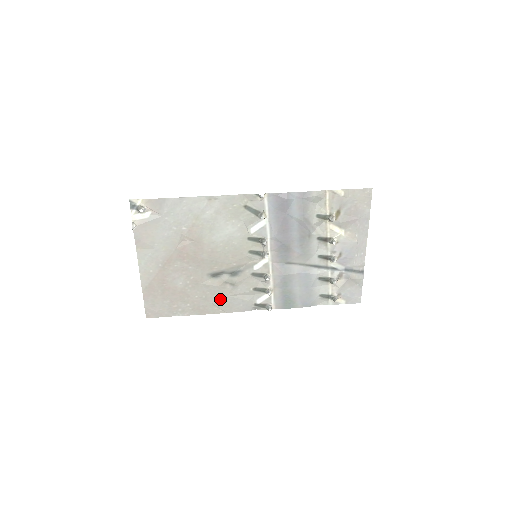
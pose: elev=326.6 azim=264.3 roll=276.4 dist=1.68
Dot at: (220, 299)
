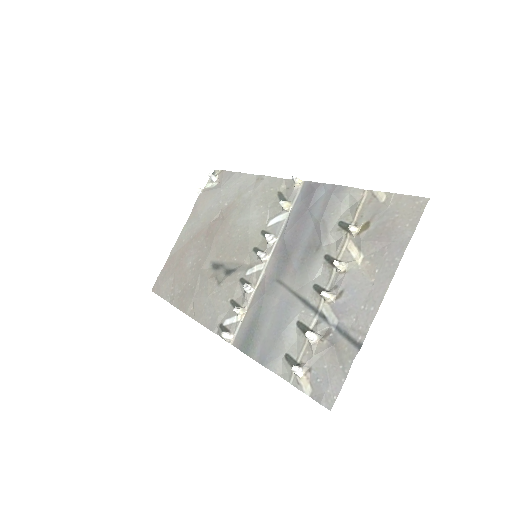
Dot at: (201, 298)
